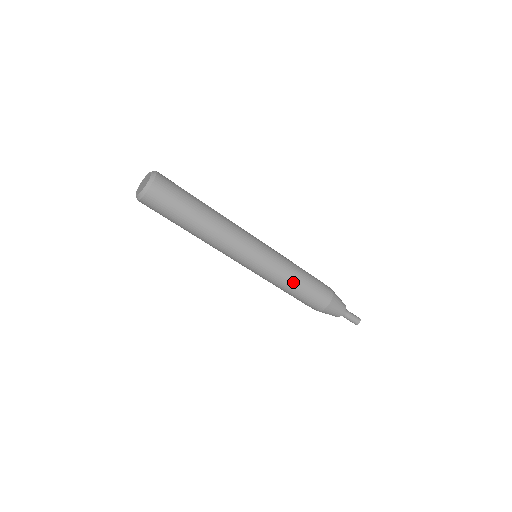
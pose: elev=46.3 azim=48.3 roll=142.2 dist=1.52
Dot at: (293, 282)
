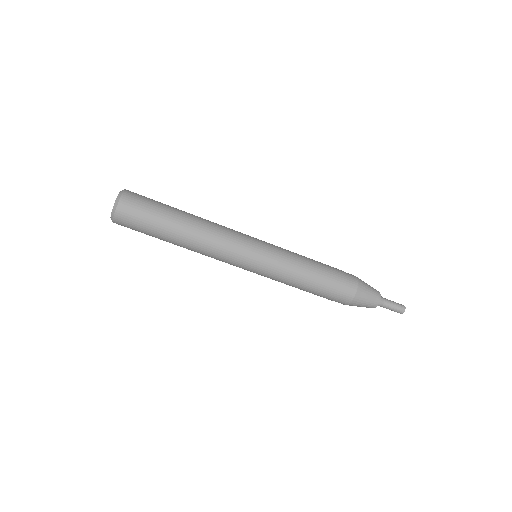
Dot at: (300, 281)
